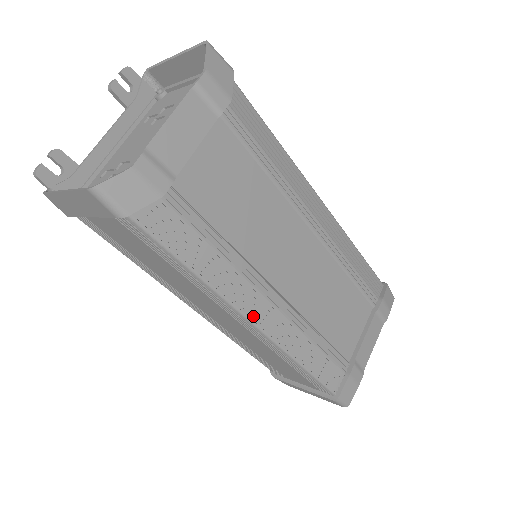
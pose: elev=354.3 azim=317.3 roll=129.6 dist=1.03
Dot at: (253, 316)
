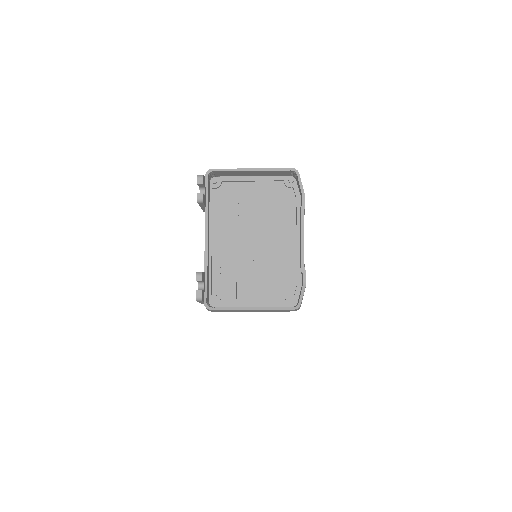
Dot at: occluded
